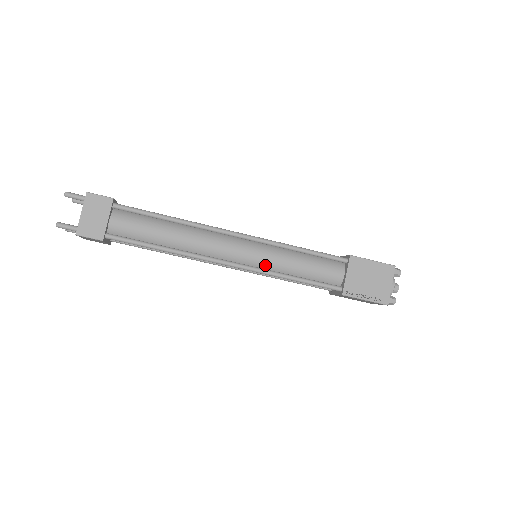
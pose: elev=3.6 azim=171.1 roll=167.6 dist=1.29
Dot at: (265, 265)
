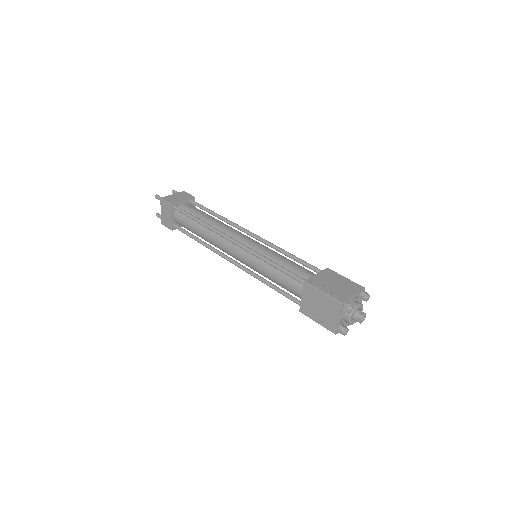
Dot at: (253, 268)
